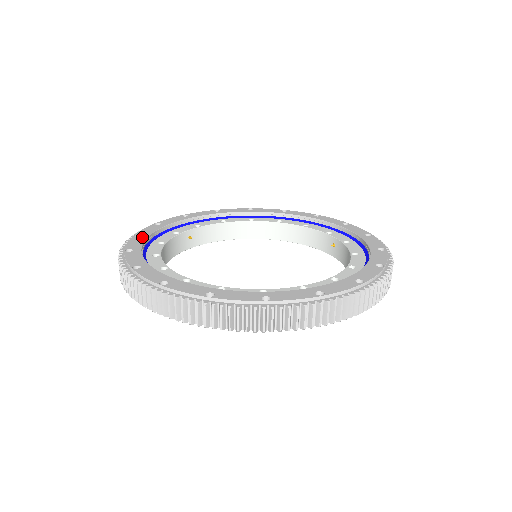
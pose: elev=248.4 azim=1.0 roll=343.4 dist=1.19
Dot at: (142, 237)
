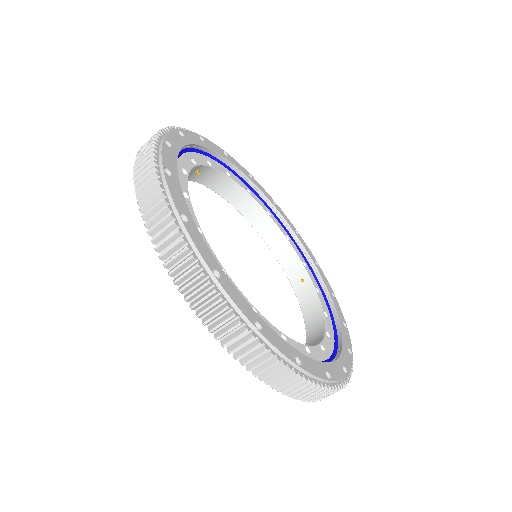
Dot at: (174, 151)
